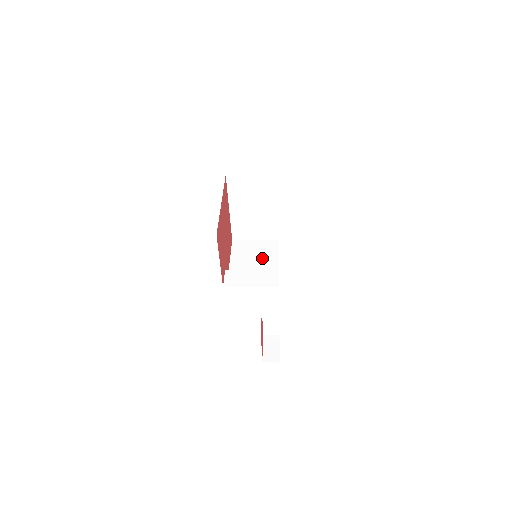
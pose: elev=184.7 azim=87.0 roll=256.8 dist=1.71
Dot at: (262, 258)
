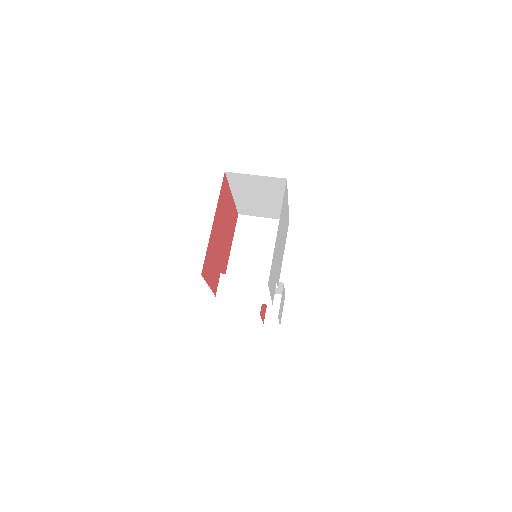
Dot at: (266, 246)
